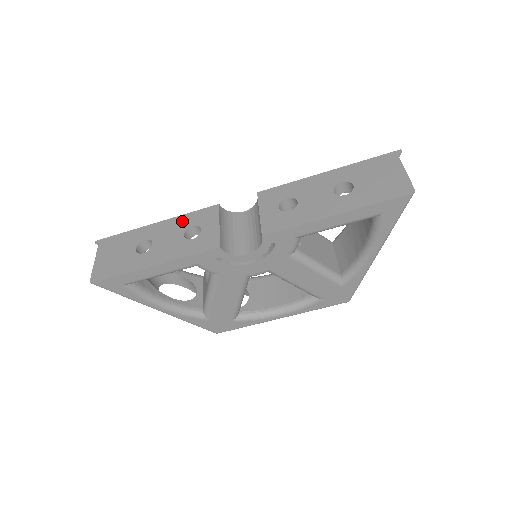
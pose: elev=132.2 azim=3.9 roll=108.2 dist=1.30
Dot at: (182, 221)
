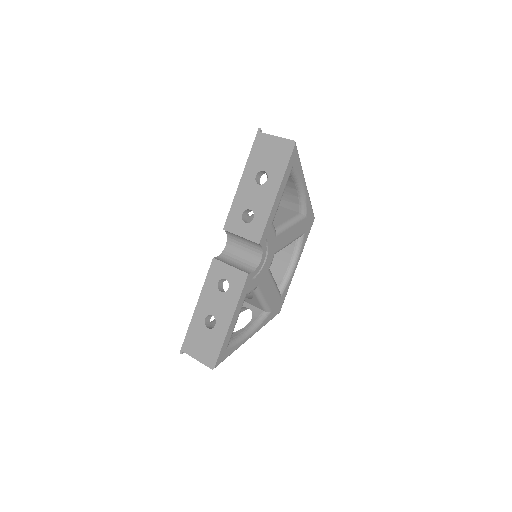
Dot at: (209, 288)
